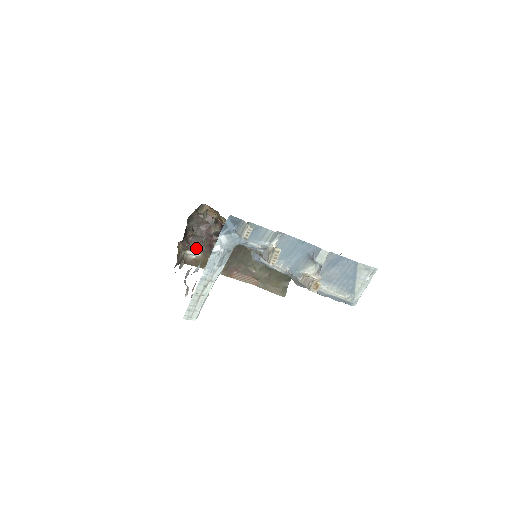
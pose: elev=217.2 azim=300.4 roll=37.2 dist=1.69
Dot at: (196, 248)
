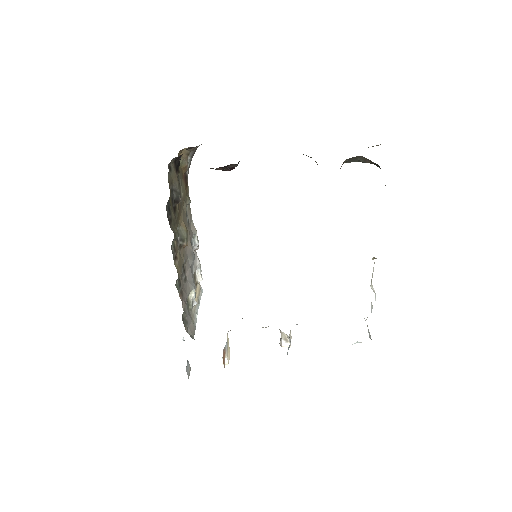
Dot at: occluded
